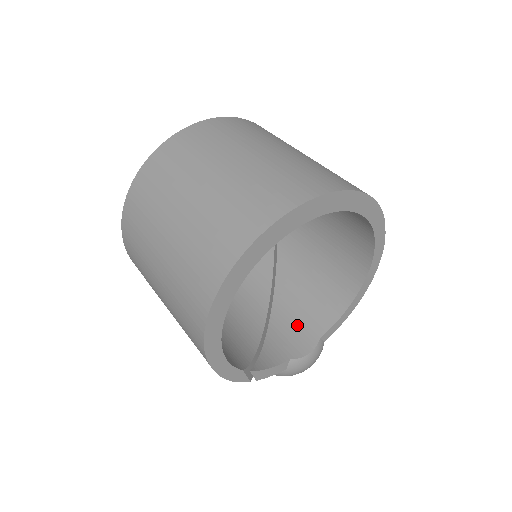
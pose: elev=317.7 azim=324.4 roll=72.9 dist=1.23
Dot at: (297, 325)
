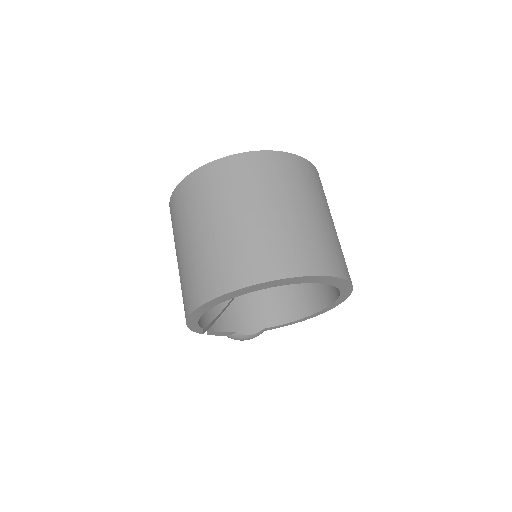
Dot at: (254, 310)
